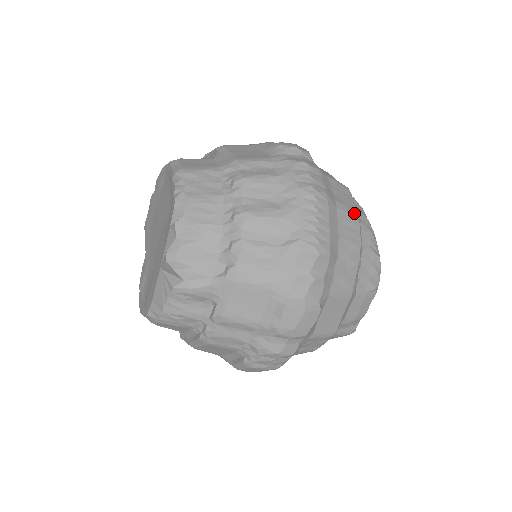
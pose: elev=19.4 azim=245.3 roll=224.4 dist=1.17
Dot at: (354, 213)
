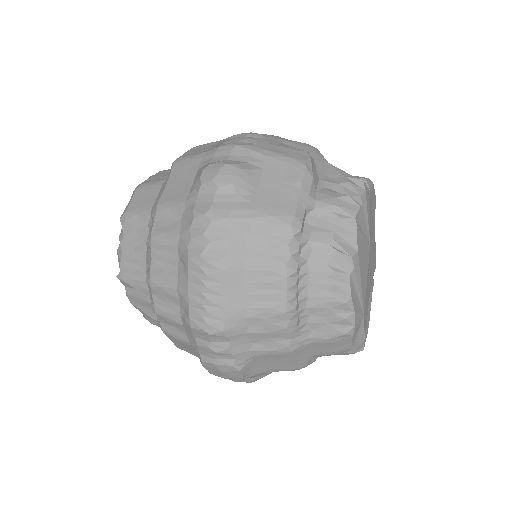
Dot at: (279, 268)
